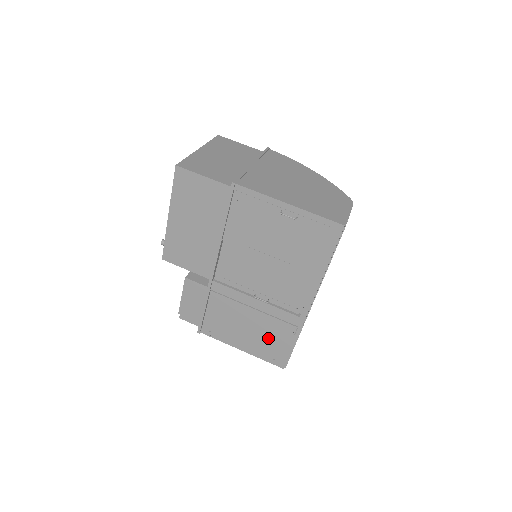
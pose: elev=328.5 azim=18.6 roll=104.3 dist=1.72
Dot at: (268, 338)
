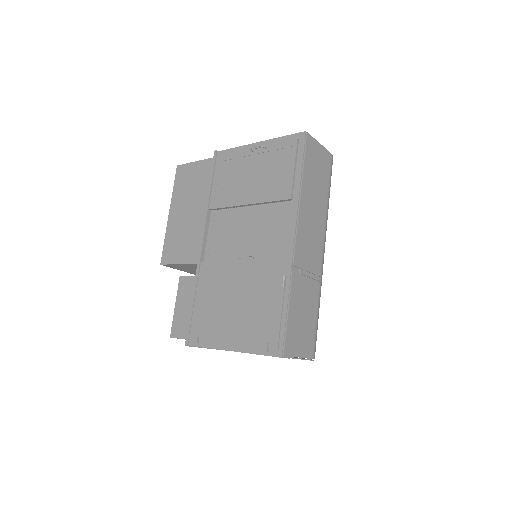
Dot at: (257, 310)
